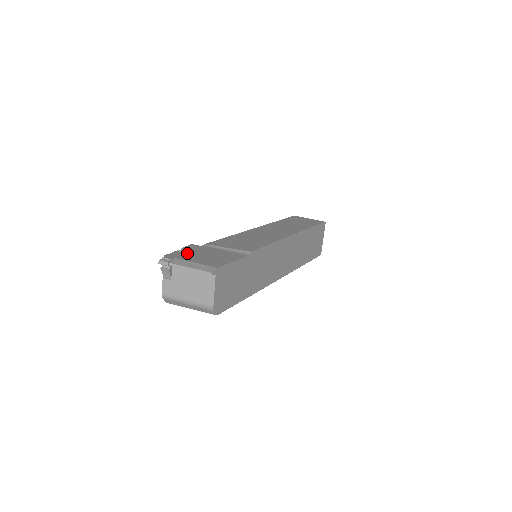
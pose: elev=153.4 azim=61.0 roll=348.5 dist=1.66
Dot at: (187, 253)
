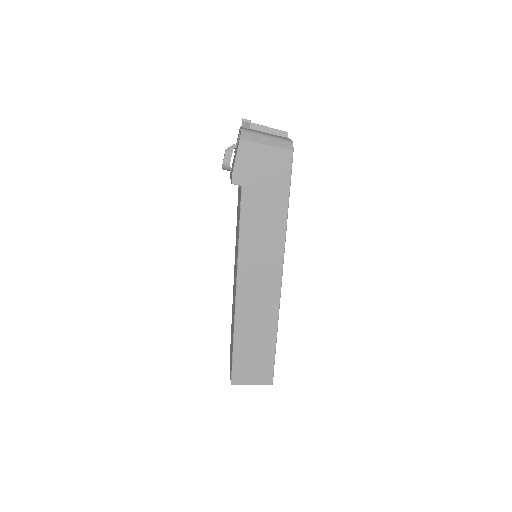
Dot at: occluded
